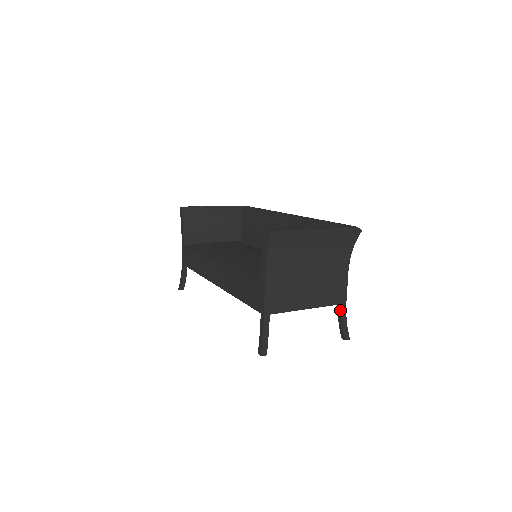
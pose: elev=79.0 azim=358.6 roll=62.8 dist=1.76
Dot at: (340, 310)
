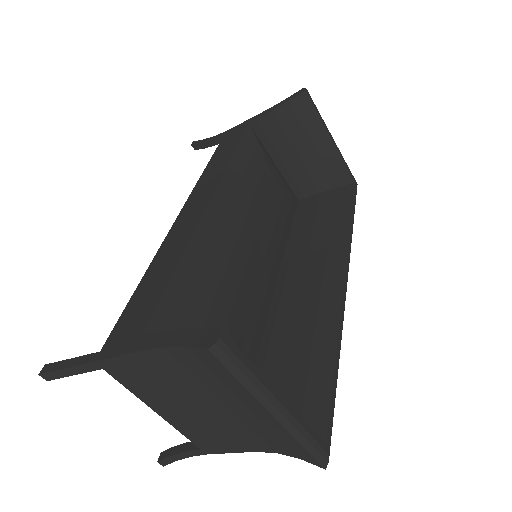
Dot at: (193, 447)
